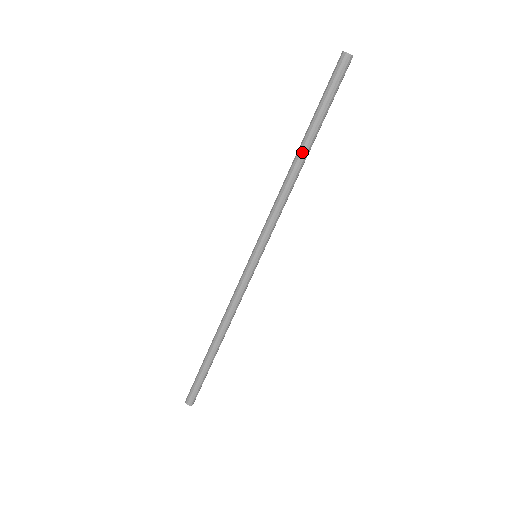
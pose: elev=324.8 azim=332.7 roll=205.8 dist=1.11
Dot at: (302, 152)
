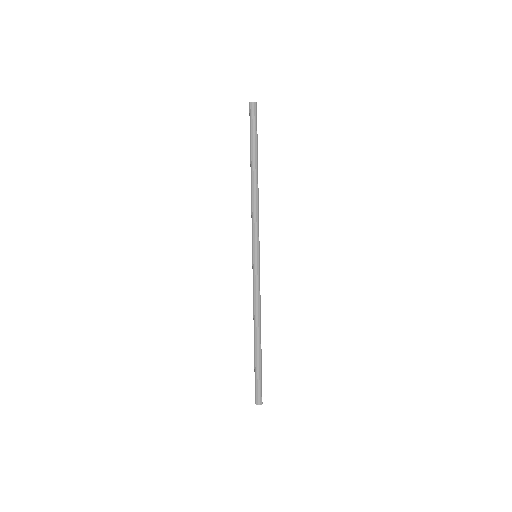
Dot at: (256, 171)
